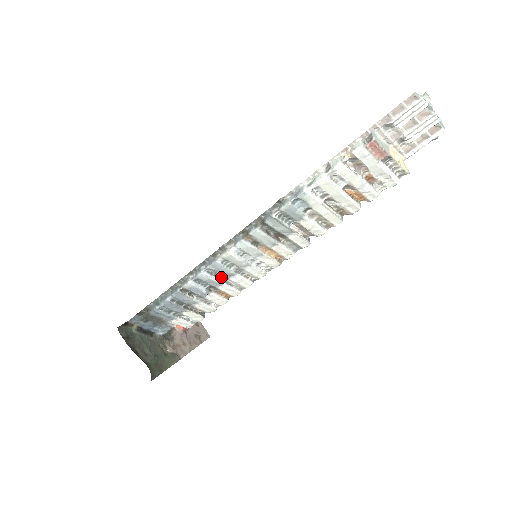
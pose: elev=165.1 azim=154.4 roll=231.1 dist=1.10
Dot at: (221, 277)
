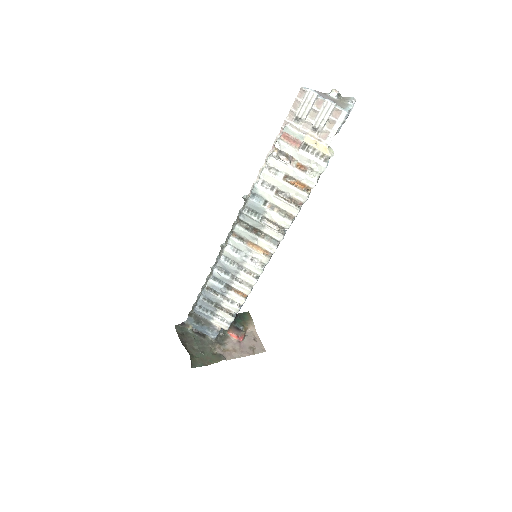
Dot at: (230, 275)
